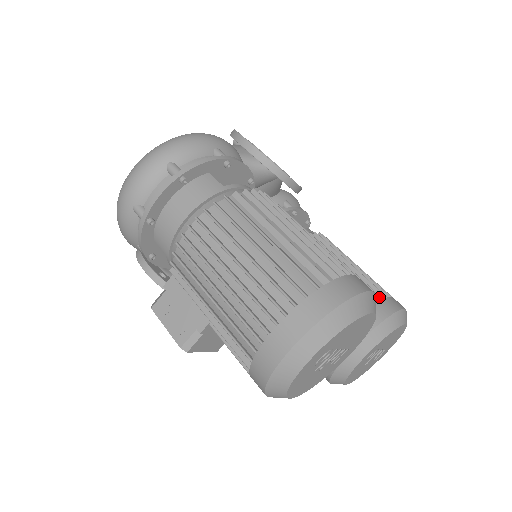
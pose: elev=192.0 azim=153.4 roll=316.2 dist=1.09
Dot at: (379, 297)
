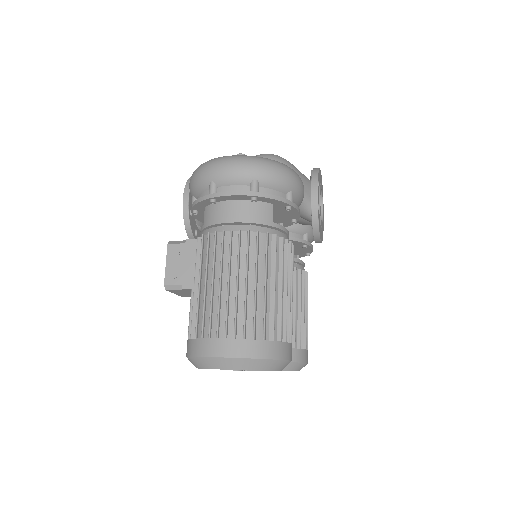
Dot at: (300, 345)
